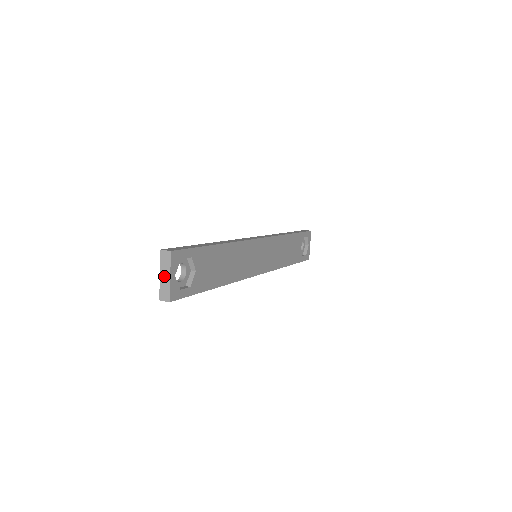
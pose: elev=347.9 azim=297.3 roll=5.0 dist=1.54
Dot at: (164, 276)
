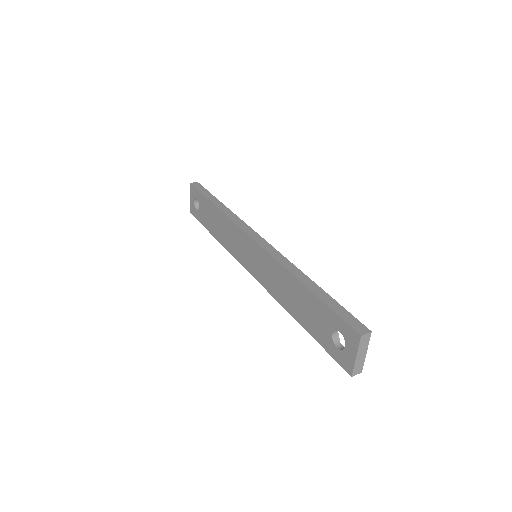
Dot at: (361, 355)
